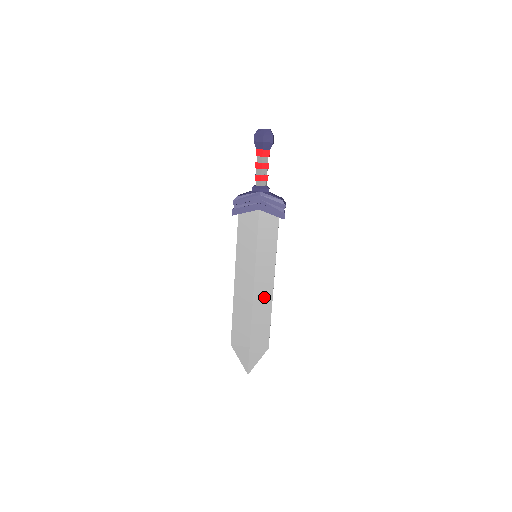
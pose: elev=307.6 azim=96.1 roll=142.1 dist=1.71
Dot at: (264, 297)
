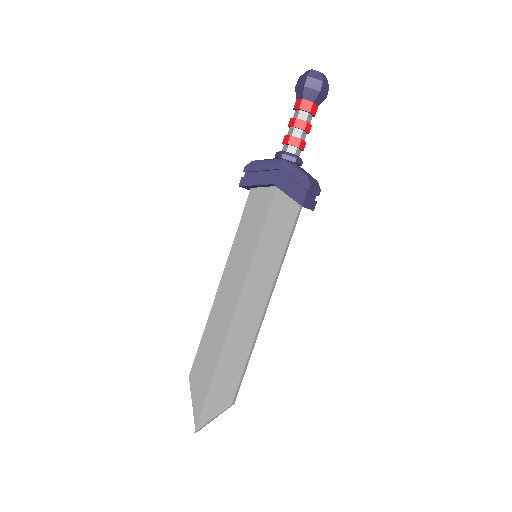
Dot at: (248, 321)
